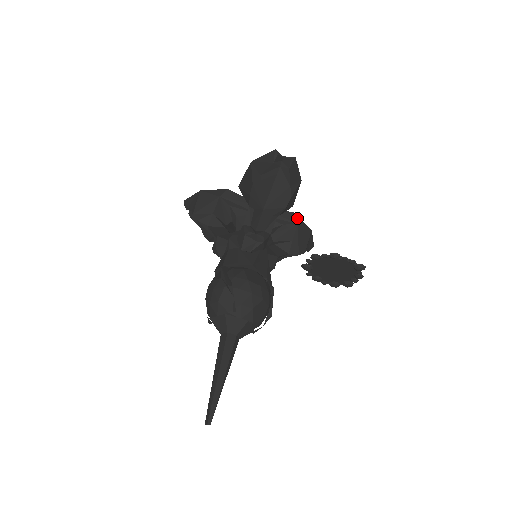
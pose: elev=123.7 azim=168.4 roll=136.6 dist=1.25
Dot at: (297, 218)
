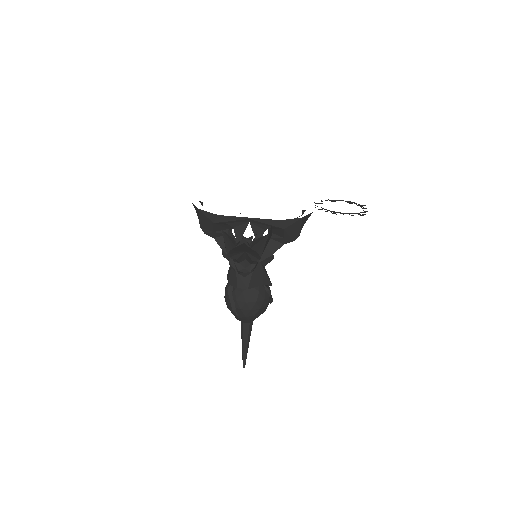
Dot at: (284, 223)
